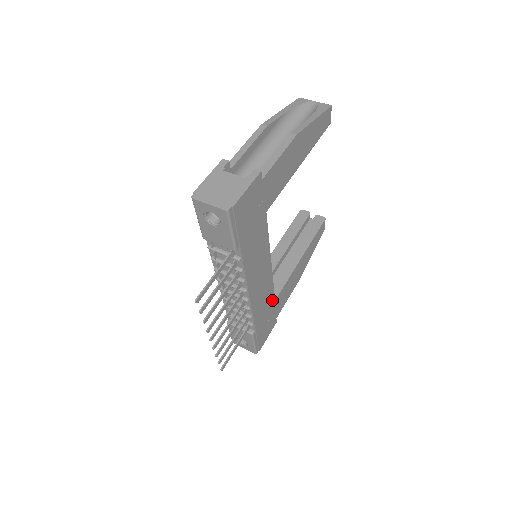
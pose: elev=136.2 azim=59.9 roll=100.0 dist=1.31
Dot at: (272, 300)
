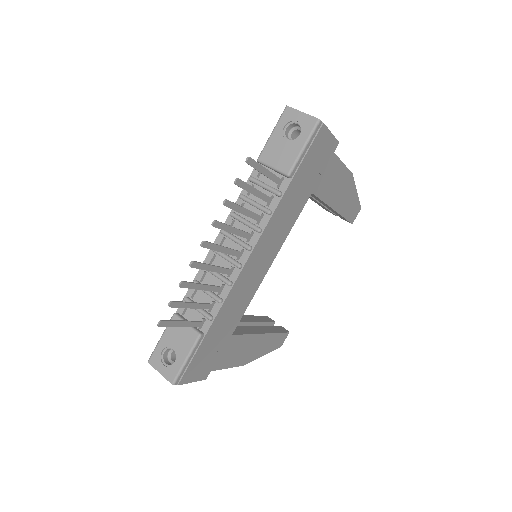
Dot at: (233, 327)
